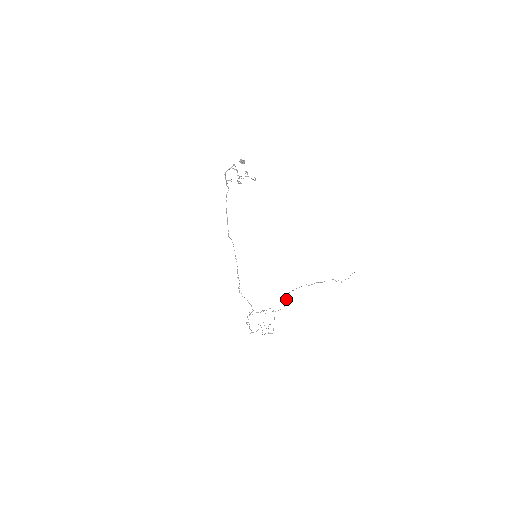
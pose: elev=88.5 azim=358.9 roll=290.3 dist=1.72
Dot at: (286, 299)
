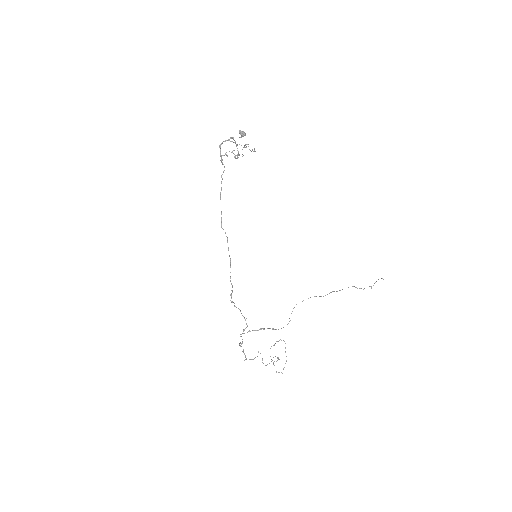
Dot at: (291, 313)
